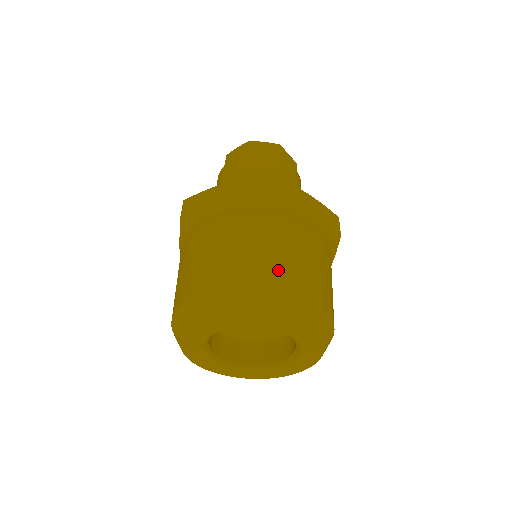
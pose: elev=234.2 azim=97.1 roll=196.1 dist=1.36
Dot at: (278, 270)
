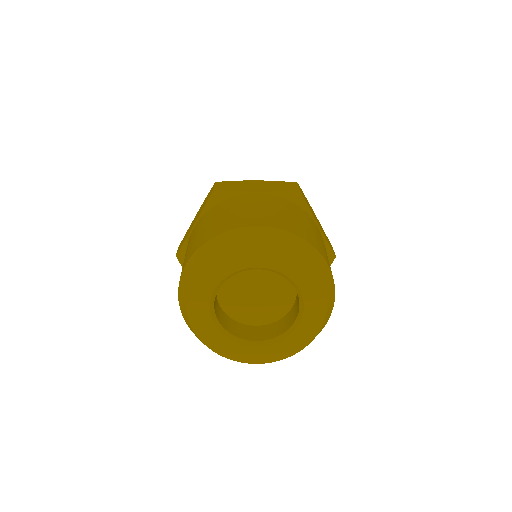
Dot at: (308, 234)
